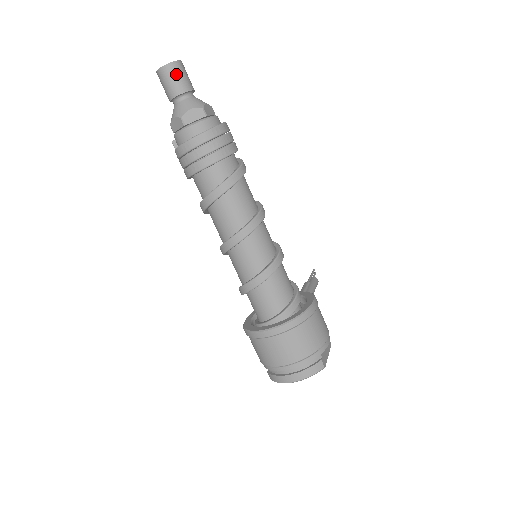
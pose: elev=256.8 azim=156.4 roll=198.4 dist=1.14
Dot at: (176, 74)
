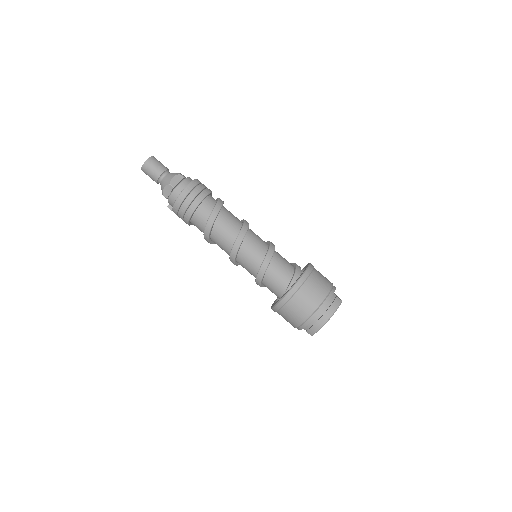
Dot at: (155, 163)
